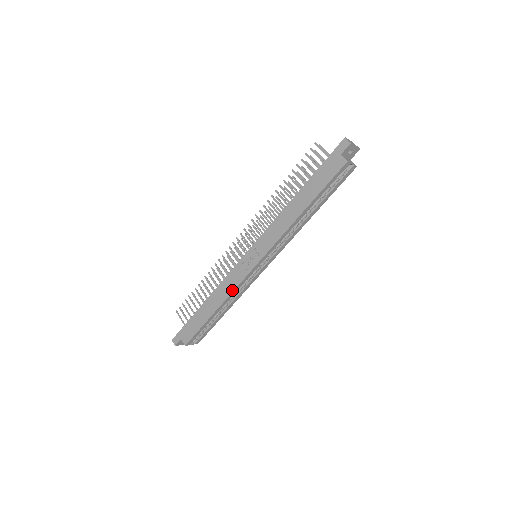
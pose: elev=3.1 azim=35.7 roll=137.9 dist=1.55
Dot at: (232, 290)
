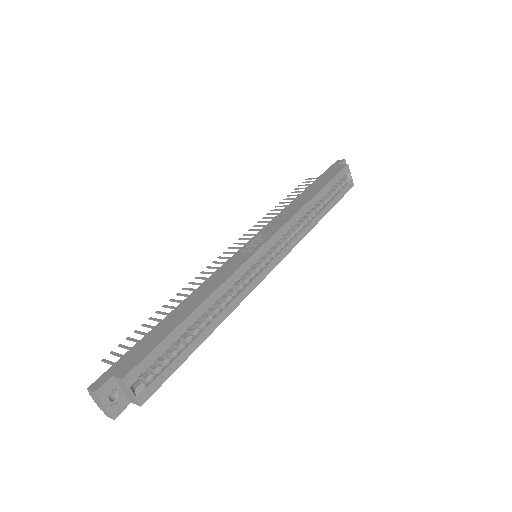
Dot at: (227, 277)
